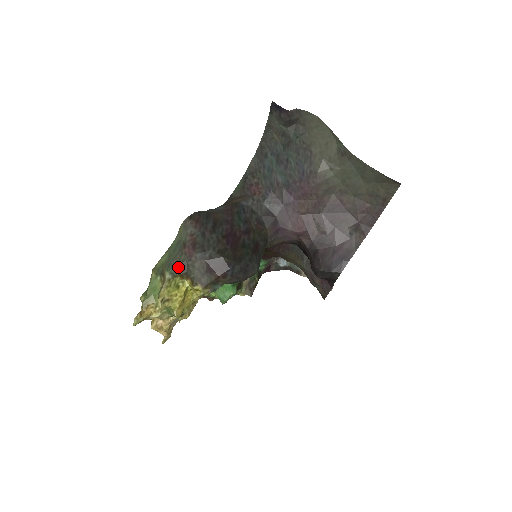
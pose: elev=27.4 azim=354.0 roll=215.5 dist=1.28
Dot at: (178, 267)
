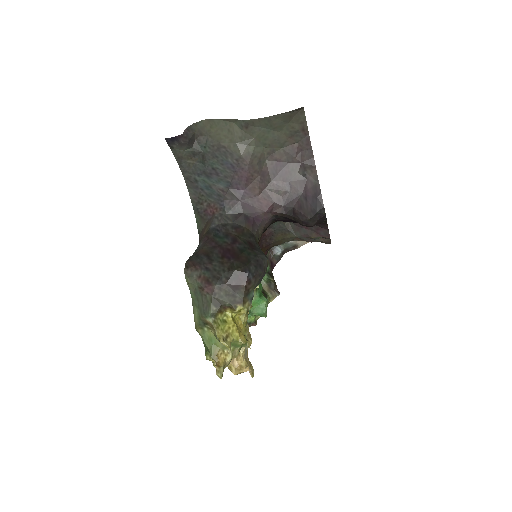
Dot at: (212, 307)
